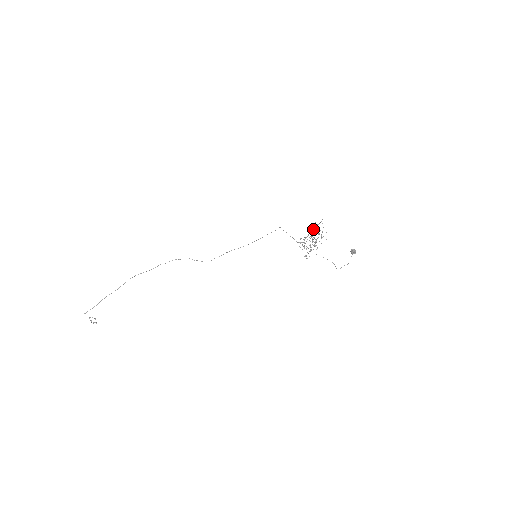
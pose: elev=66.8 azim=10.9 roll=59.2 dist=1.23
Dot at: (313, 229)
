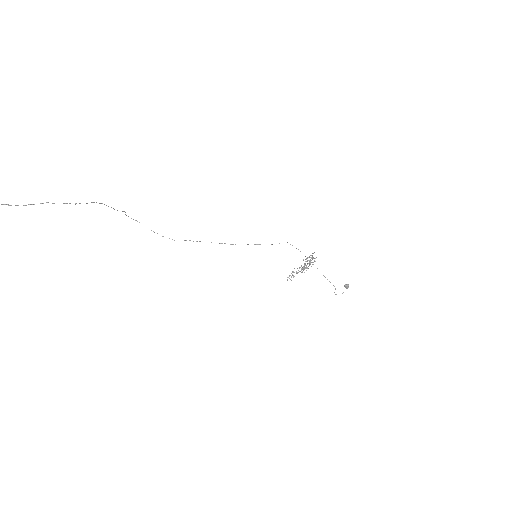
Dot at: (313, 257)
